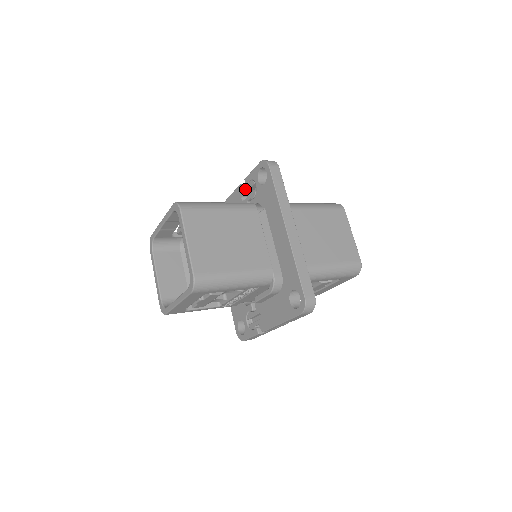
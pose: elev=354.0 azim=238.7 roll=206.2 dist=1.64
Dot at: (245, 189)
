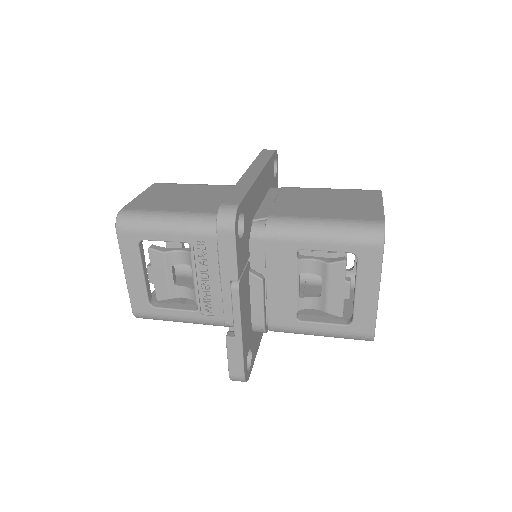
Dot at: occluded
